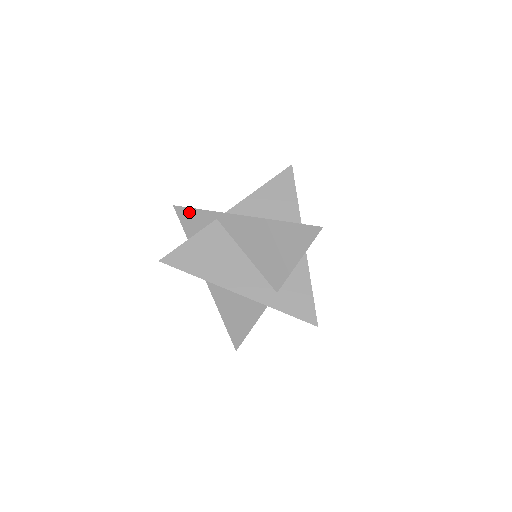
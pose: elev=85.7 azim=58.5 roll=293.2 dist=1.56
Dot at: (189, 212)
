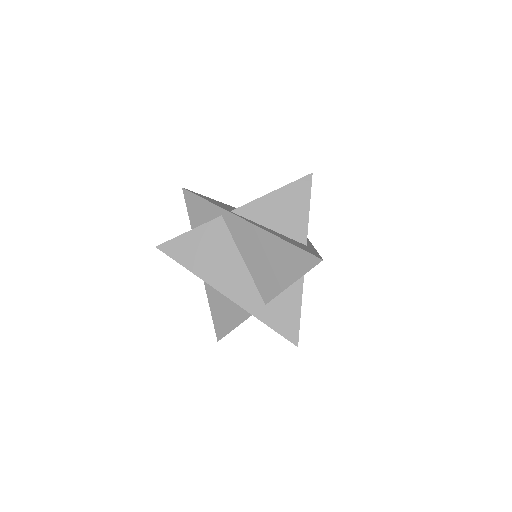
Dot at: (196, 199)
